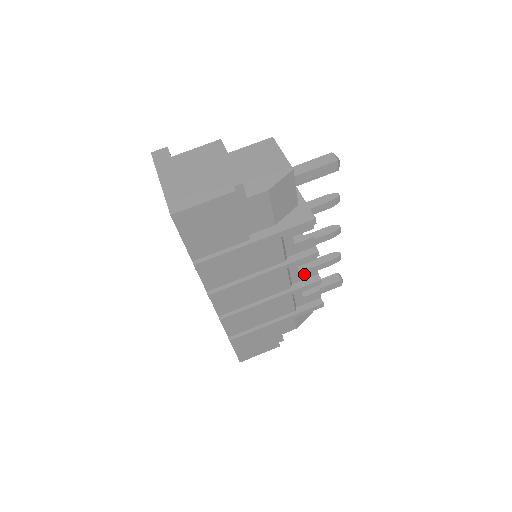
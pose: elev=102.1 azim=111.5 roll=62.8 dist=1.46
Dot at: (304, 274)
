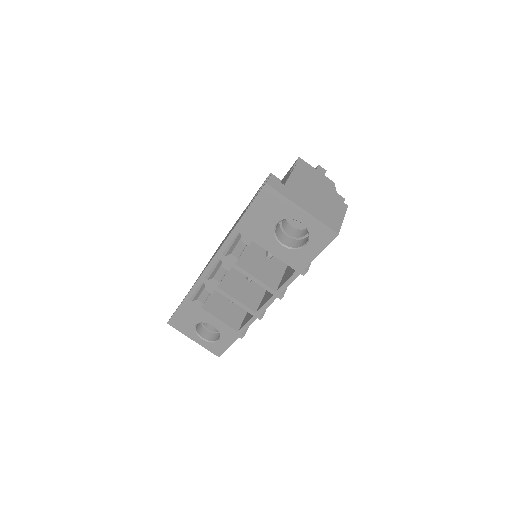
Dot at: occluded
